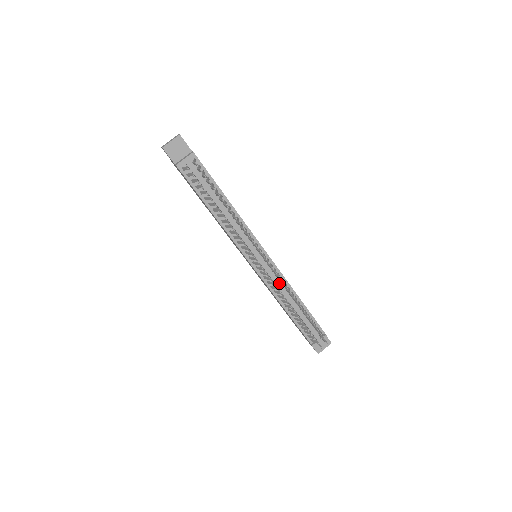
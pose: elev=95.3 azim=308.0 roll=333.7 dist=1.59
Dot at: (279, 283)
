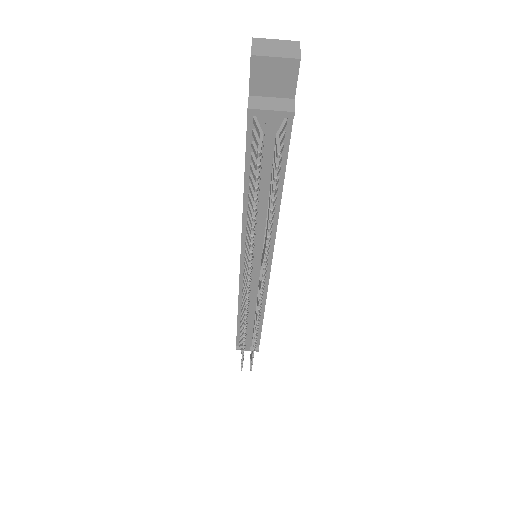
Dot at: (255, 299)
